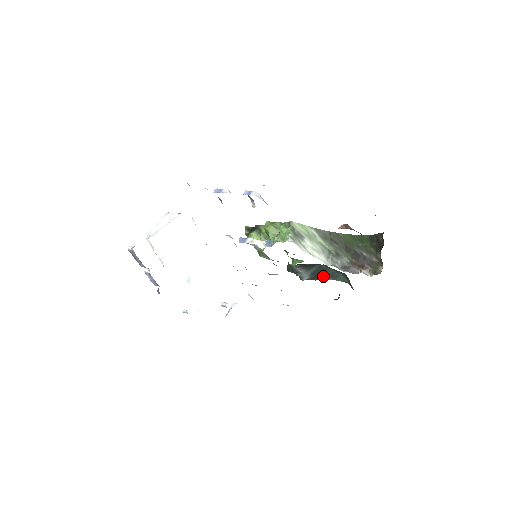
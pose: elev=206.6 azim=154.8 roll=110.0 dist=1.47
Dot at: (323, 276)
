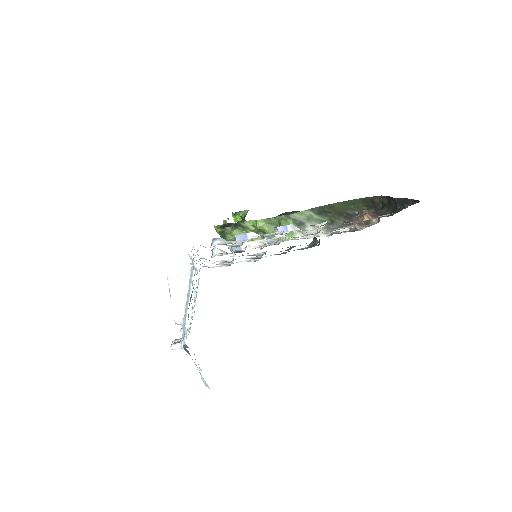
Dot at: occluded
